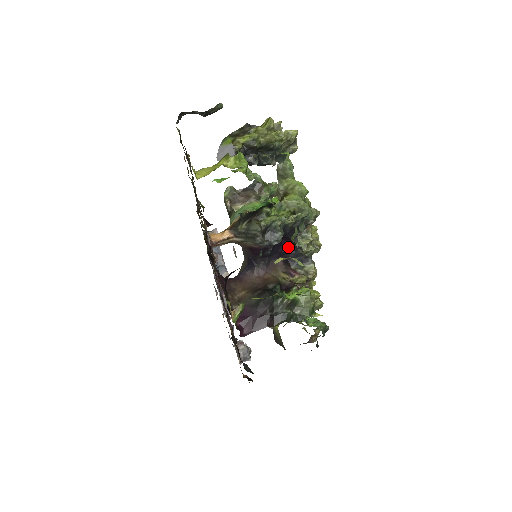
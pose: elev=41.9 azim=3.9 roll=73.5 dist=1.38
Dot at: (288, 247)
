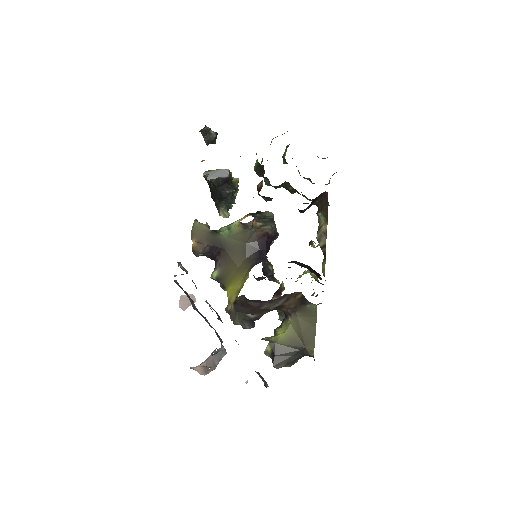
Dot at: (263, 262)
